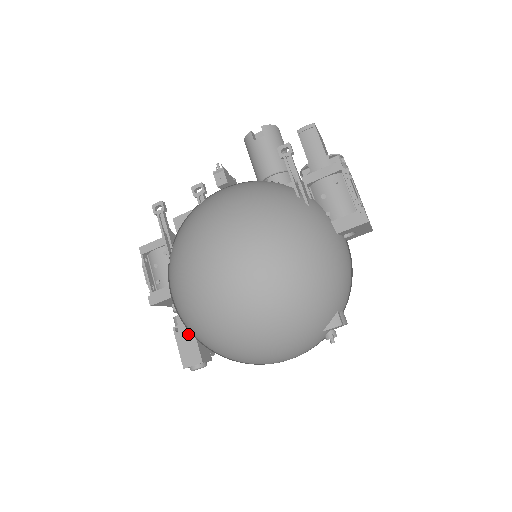
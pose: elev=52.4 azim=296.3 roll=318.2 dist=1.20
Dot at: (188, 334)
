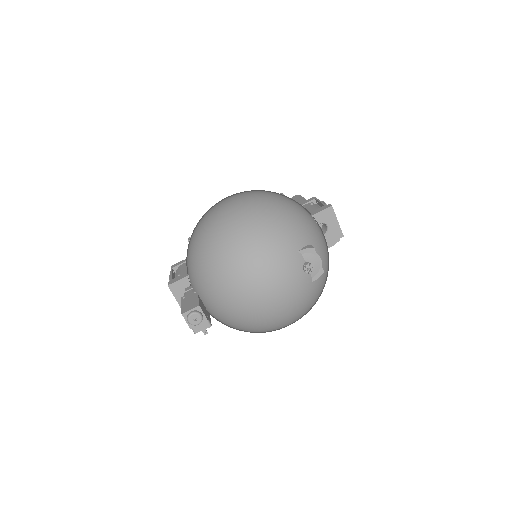
Dot at: (192, 296)
